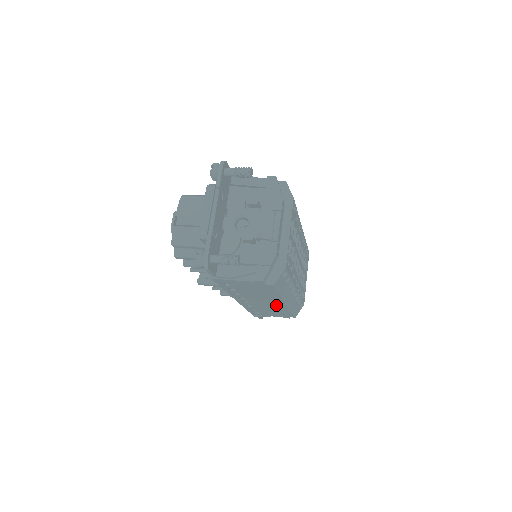
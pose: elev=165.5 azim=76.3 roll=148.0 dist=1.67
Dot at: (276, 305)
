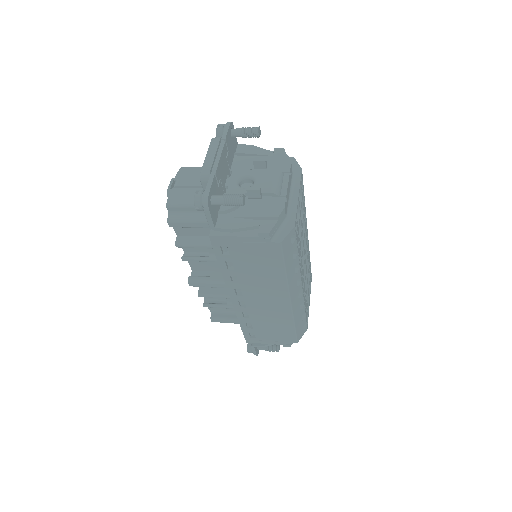
Dot at: (278, 307)
